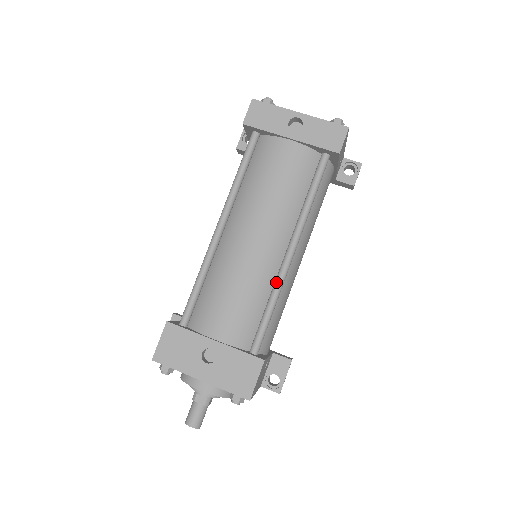
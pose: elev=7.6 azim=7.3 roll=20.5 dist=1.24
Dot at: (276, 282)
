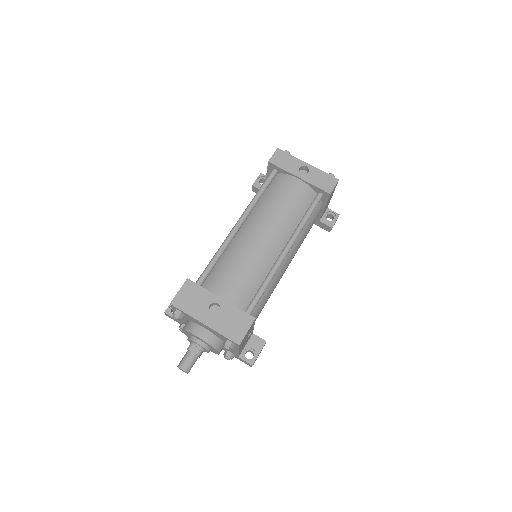
Dot at: (272, 268)
